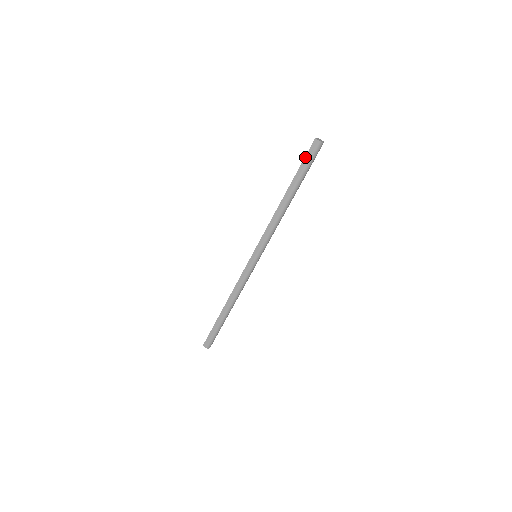
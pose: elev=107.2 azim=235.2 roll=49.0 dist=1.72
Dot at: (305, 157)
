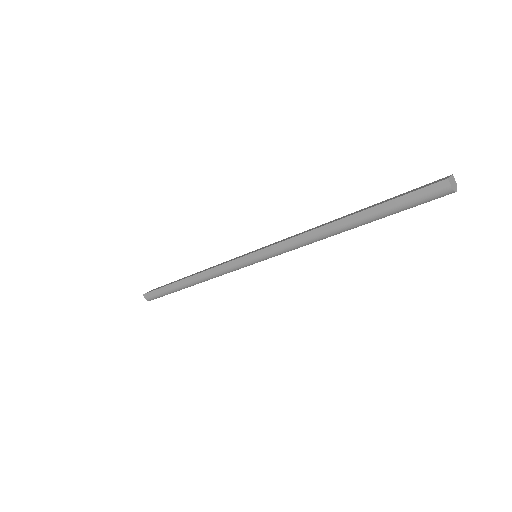
Dot at: (410, 193)
